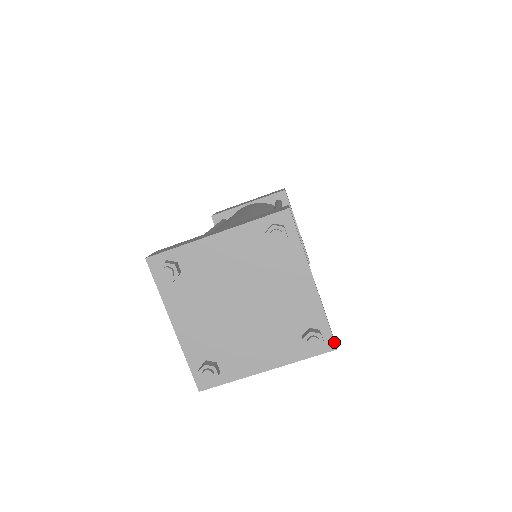
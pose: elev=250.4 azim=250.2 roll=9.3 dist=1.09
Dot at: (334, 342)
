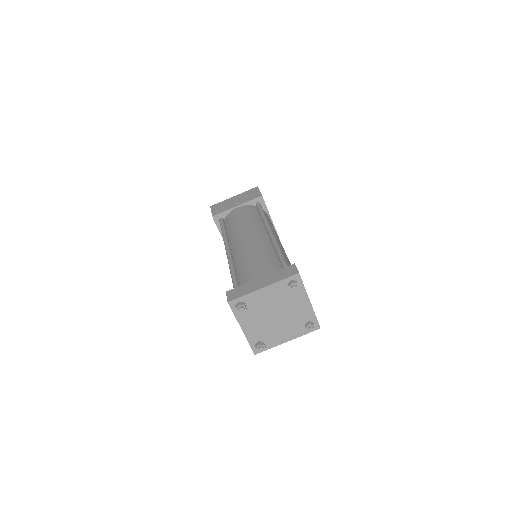
Dot at: (319, 326)
